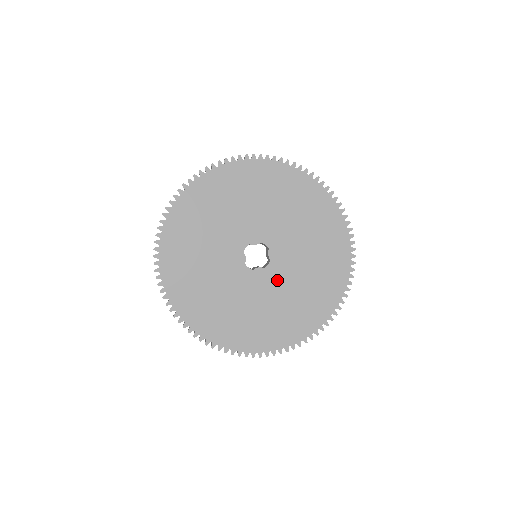
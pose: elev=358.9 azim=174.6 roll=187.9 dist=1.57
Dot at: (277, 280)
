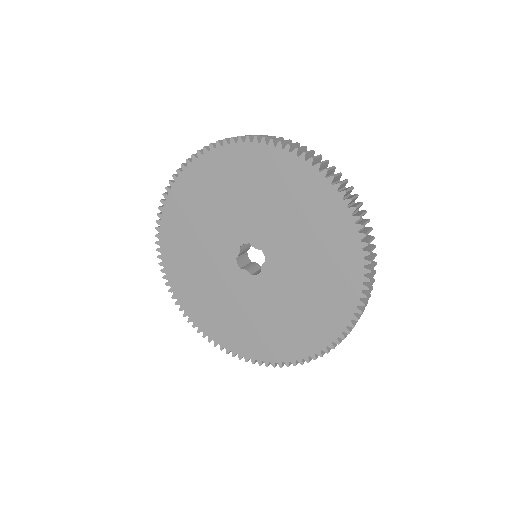
Dot at: (257, 294)
